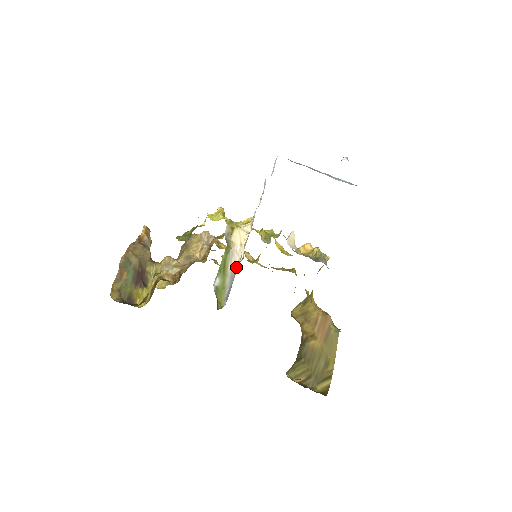
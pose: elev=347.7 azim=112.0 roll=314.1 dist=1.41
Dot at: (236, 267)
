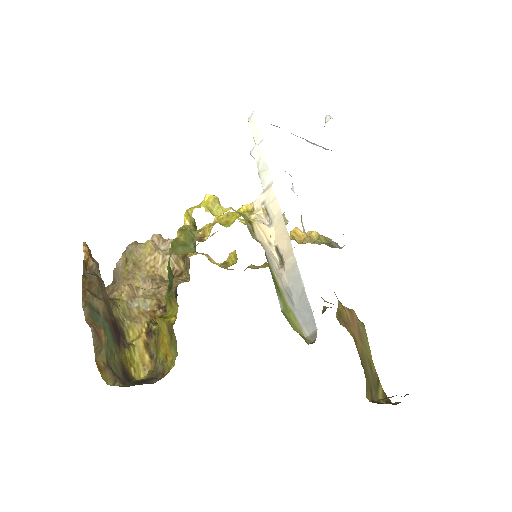
Dot at: (284, 276)
